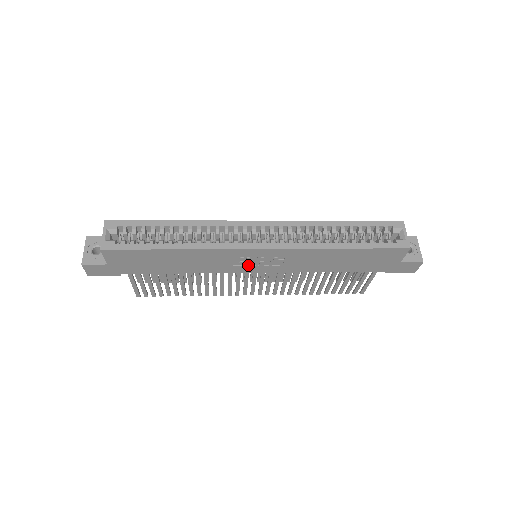
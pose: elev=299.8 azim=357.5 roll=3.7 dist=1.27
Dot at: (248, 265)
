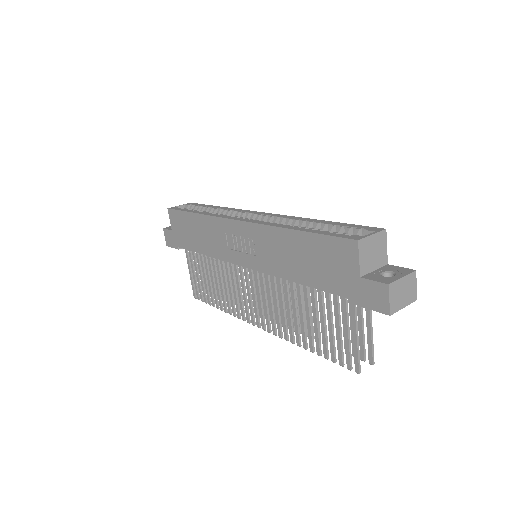
Dot at: (237, 250)
